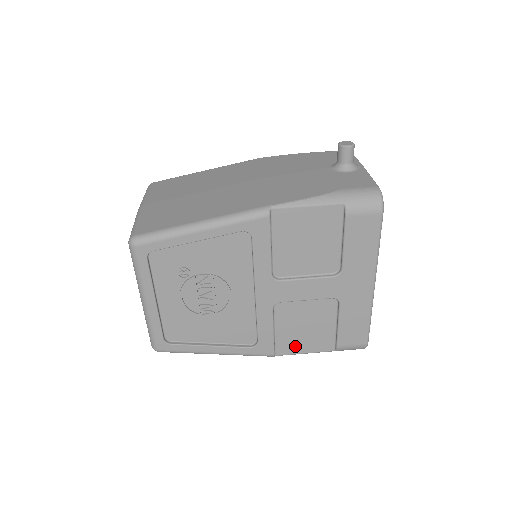
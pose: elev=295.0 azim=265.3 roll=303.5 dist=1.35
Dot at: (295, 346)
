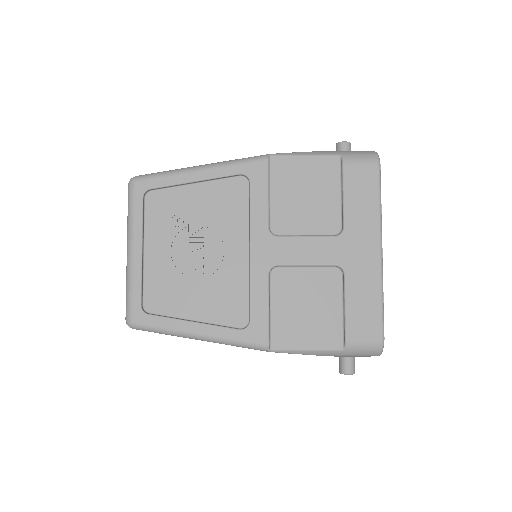
Dot at: (295, 337)
